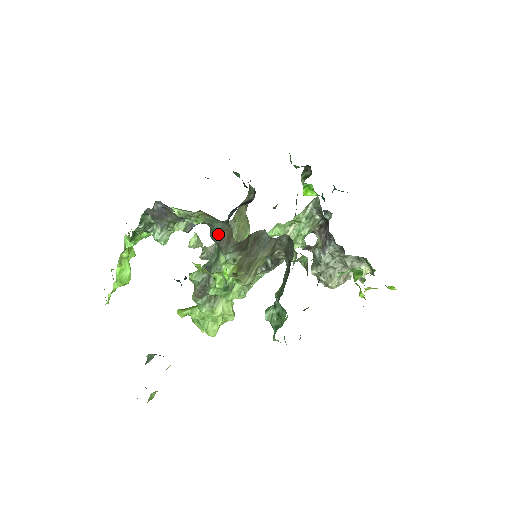
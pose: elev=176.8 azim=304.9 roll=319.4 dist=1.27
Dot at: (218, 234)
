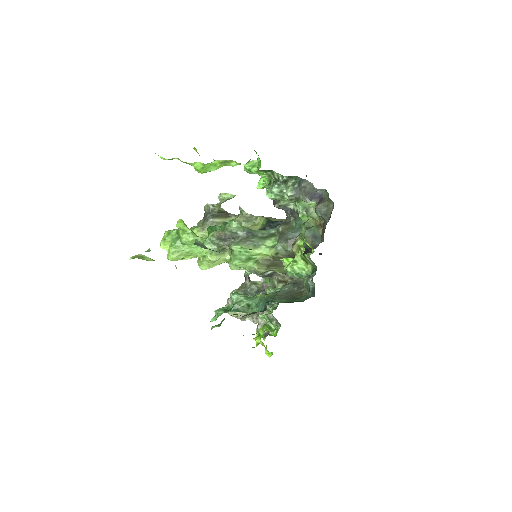
Dot at: (296, 234)
